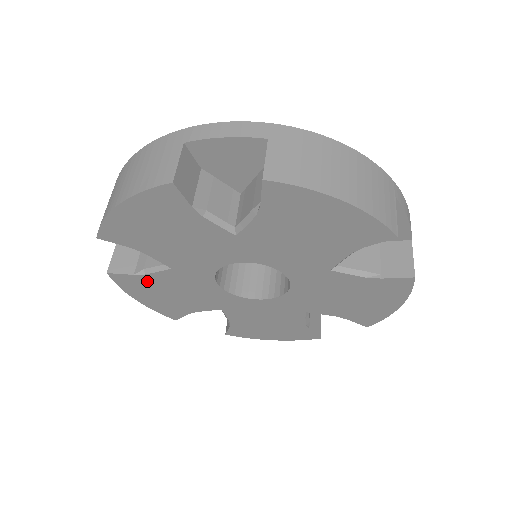
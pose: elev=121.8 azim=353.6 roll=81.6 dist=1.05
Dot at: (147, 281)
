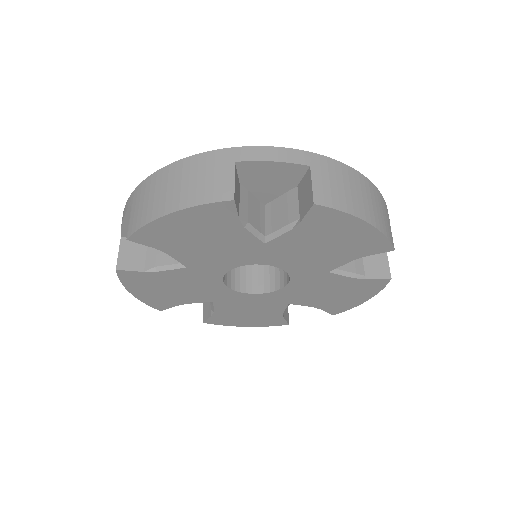
Dot at: (223, 315)
